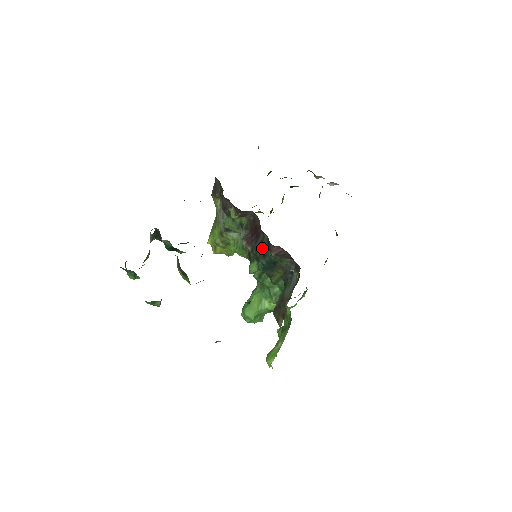
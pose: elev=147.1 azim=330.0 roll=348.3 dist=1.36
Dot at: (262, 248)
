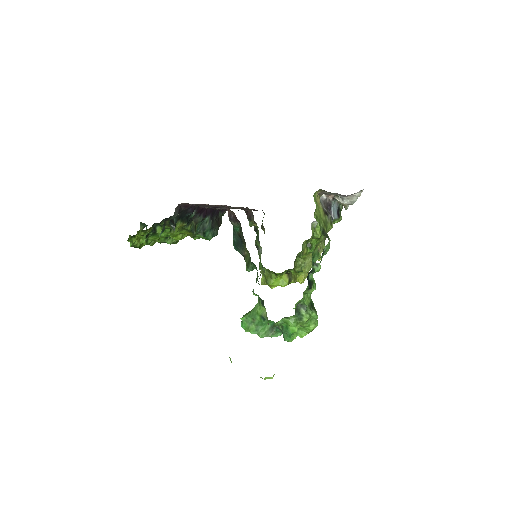
Dot at: occluded
